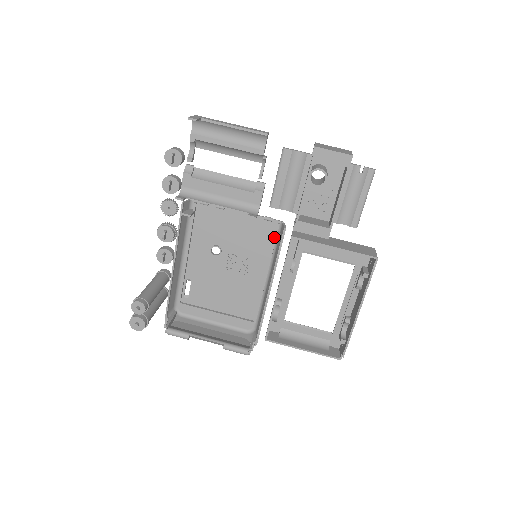
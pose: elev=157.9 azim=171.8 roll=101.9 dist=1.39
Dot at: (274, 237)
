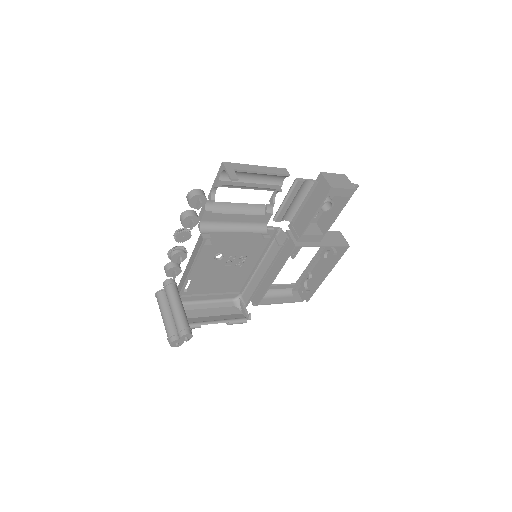
Dot at: occluded
